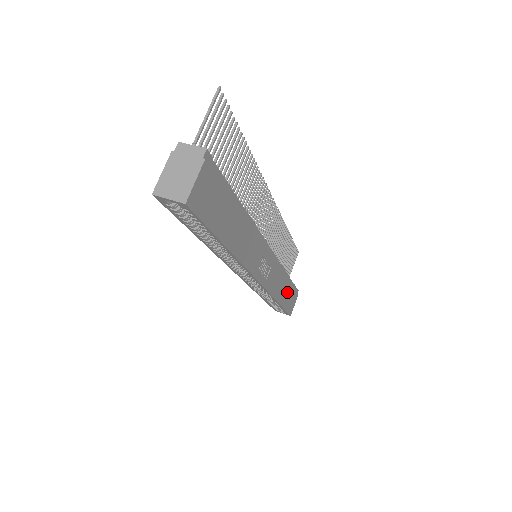
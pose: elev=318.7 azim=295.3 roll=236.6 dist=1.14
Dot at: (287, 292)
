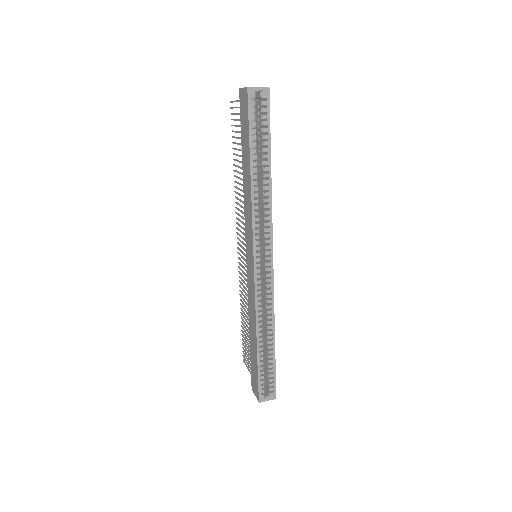
Dot at: occluded
